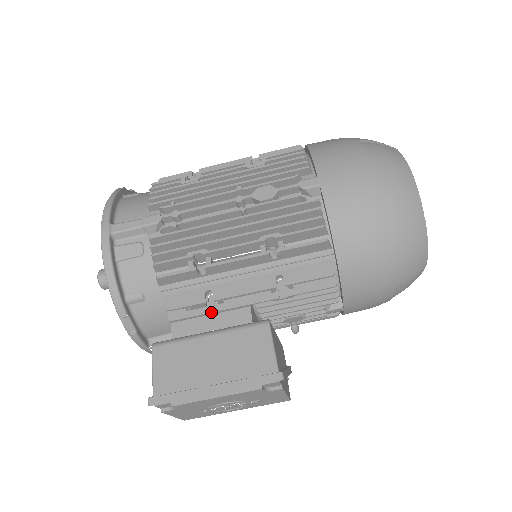
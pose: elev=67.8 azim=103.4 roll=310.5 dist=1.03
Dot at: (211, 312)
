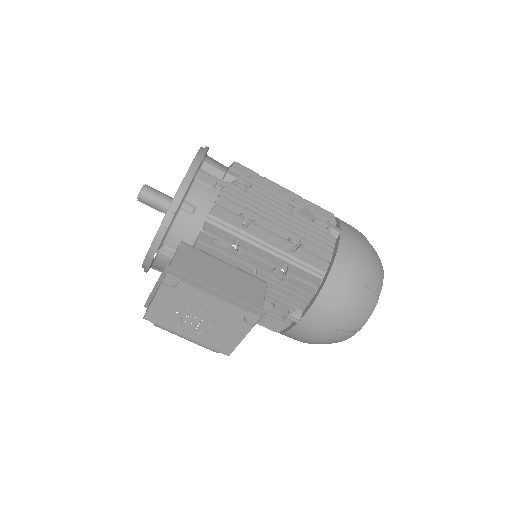
Dot at: (228, 254)
